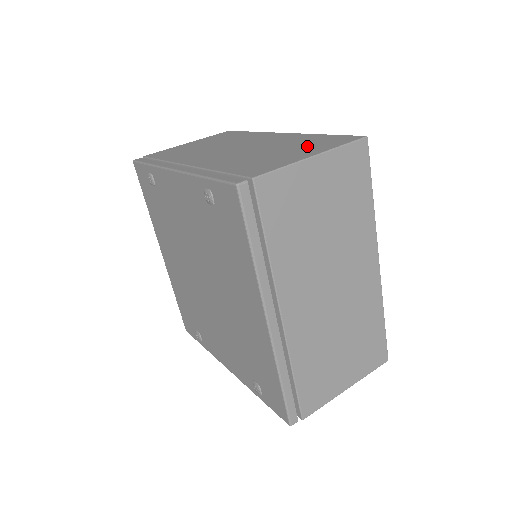
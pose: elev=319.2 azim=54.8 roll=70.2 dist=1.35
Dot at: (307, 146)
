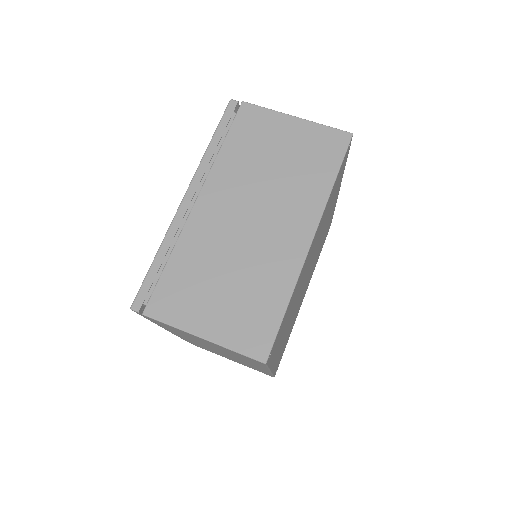
Dot at: occluded
